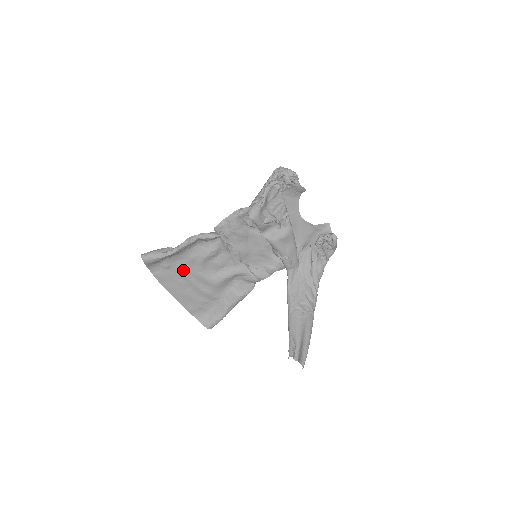
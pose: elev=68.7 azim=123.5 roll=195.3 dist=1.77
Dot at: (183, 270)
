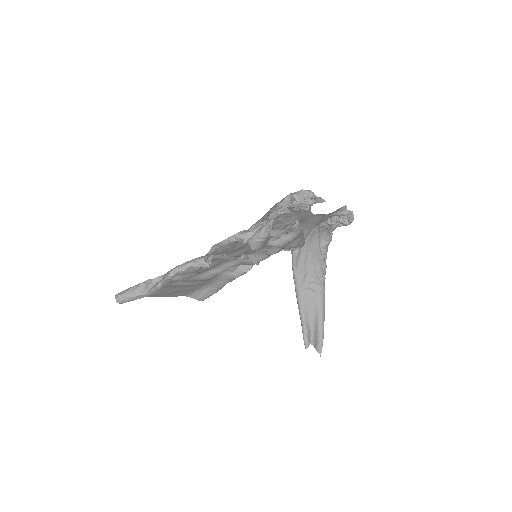
Dot at: (168, 284)
